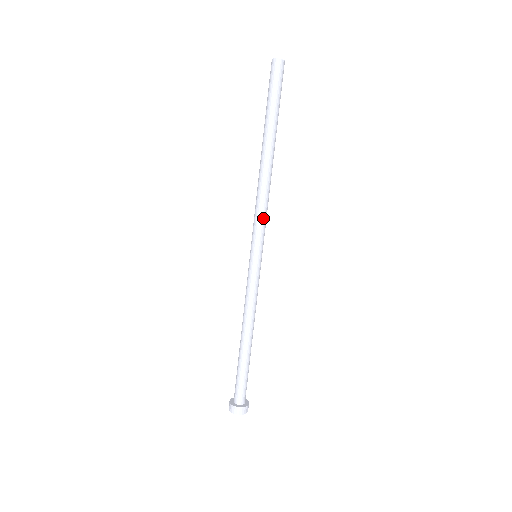
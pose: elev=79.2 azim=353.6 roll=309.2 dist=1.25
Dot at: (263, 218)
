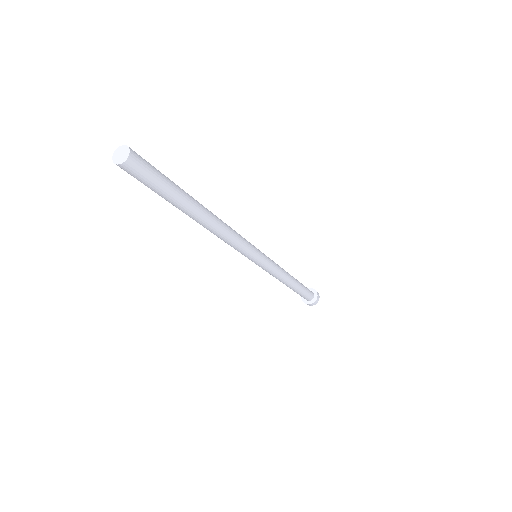
Dot at: (236, 248)
